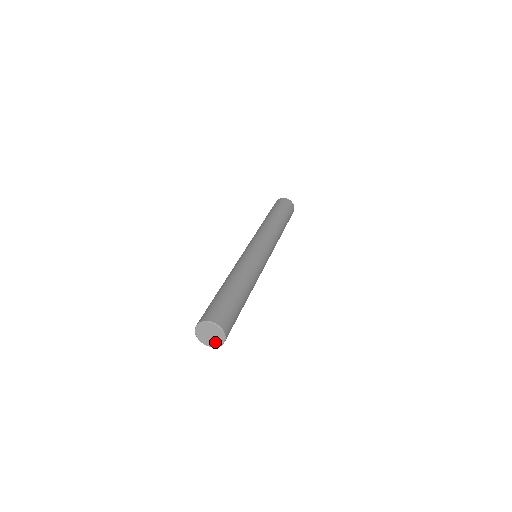
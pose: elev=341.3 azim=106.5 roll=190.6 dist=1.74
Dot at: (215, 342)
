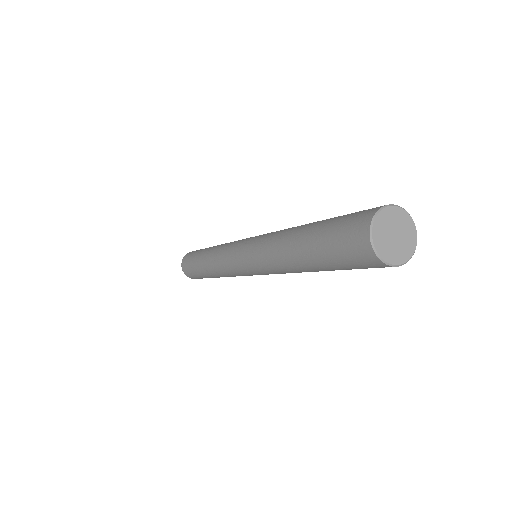
Dot at: (401, 252)
